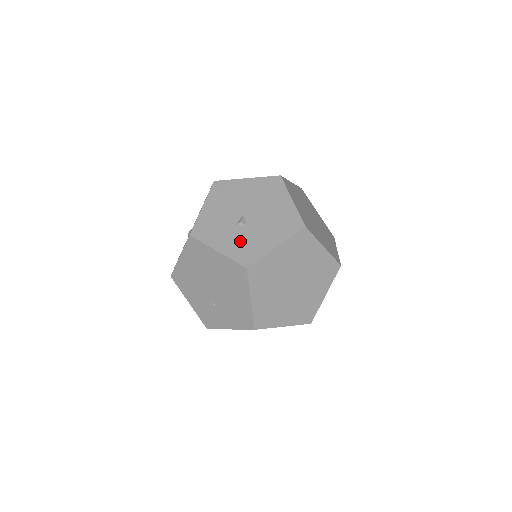
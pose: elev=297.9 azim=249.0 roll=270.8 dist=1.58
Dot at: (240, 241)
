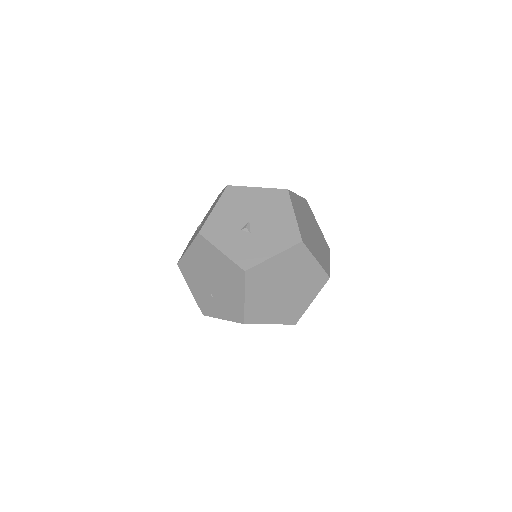
Dot at: (242, 245)
